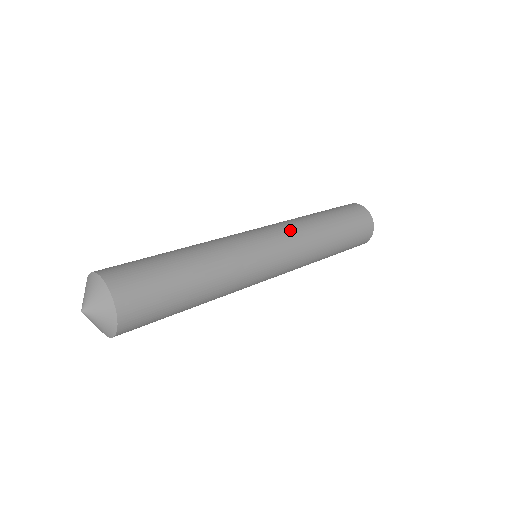
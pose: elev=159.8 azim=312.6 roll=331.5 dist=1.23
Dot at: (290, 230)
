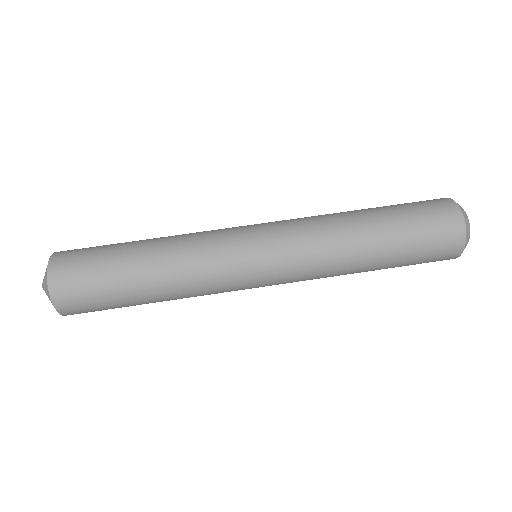
Dot at: (296, 226)
